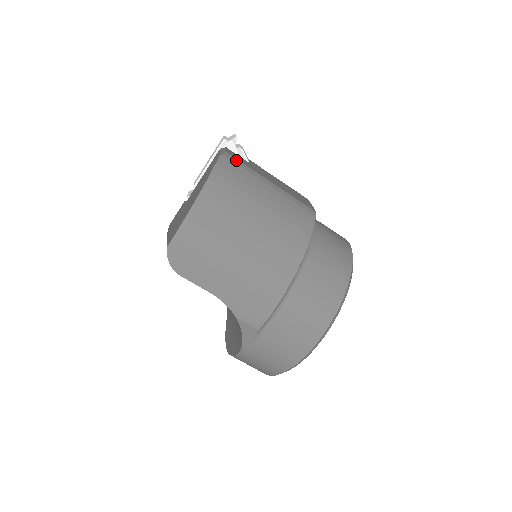
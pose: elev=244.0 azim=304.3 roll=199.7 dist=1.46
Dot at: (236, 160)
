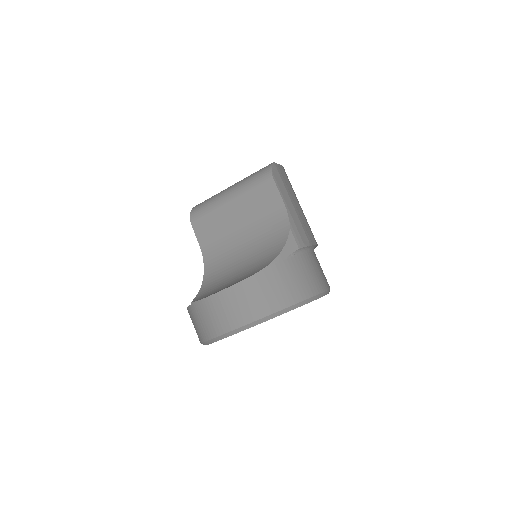
Dot at: occluded
